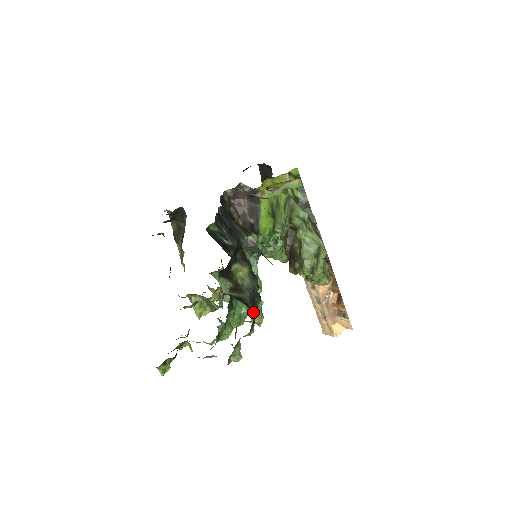
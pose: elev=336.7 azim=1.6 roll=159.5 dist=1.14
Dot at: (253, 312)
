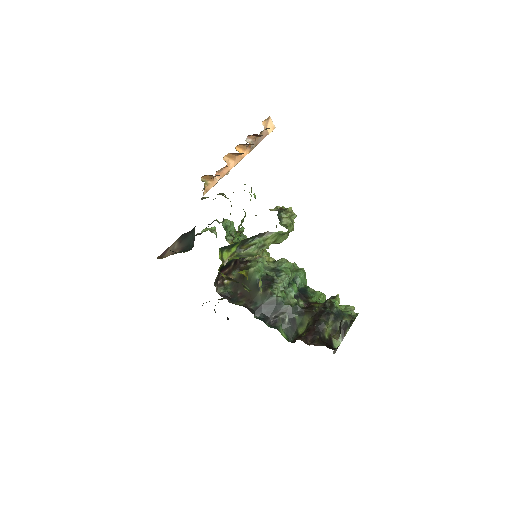
Dot at: (346, 318)
